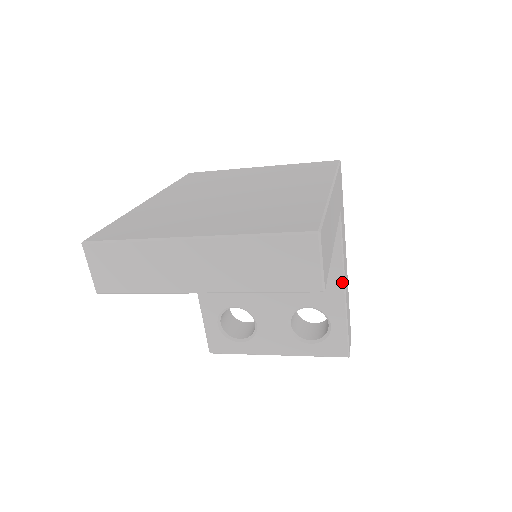
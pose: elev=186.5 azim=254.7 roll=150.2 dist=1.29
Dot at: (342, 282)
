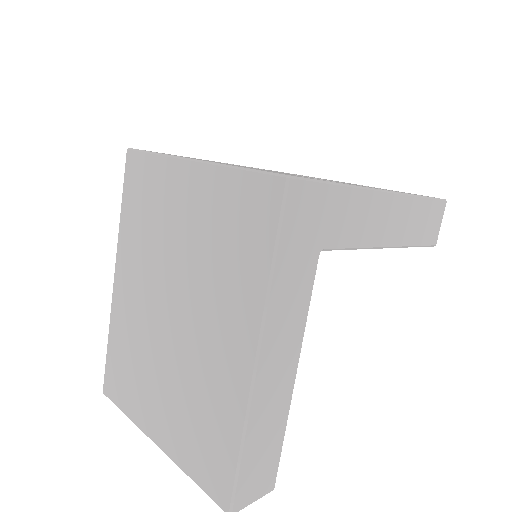
Dot at: (379, 248)
